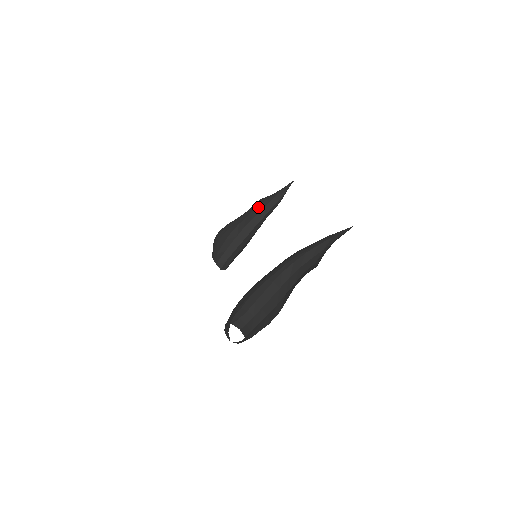
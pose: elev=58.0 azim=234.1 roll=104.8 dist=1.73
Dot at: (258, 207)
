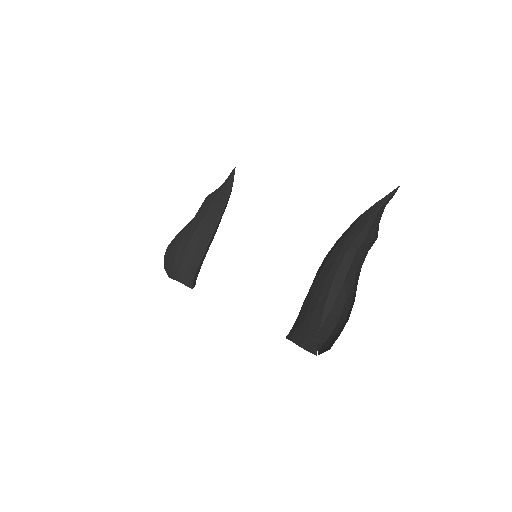
Dot at: (211, 205)
